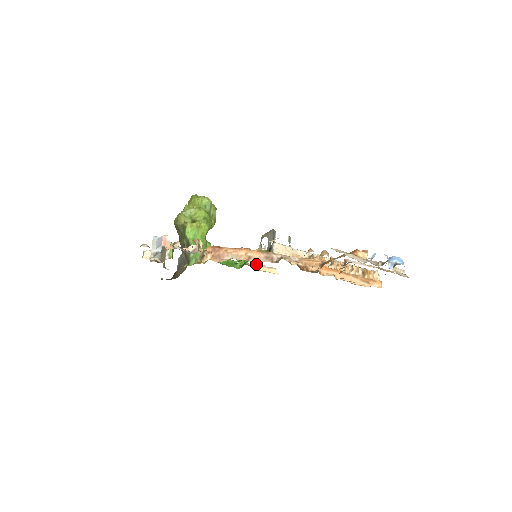
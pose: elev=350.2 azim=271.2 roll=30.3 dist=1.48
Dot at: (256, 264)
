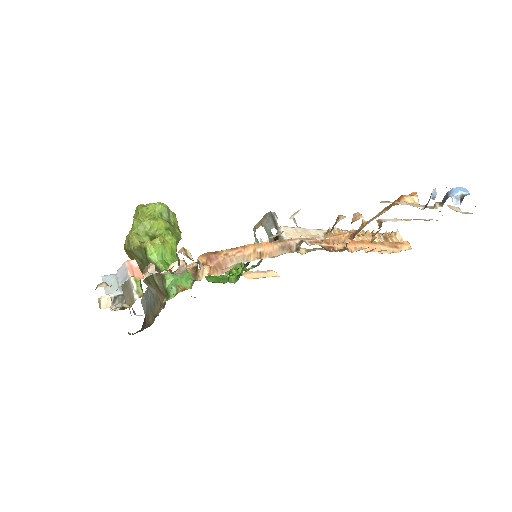
Dot at: (249, 272)
